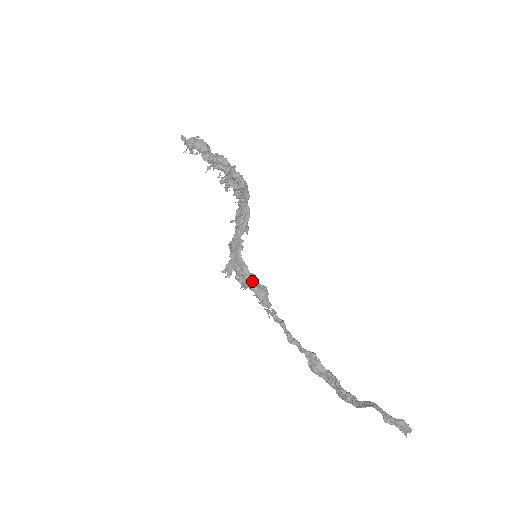
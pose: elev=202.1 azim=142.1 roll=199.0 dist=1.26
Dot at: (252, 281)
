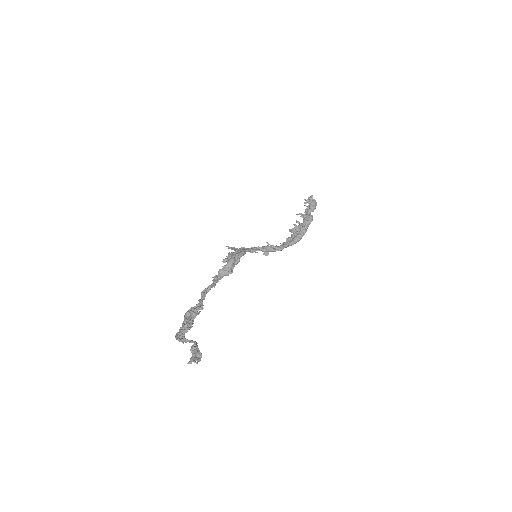
Dot at: (236, 259)
